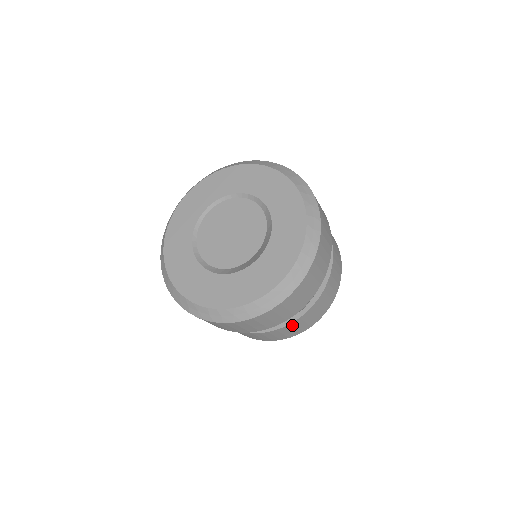
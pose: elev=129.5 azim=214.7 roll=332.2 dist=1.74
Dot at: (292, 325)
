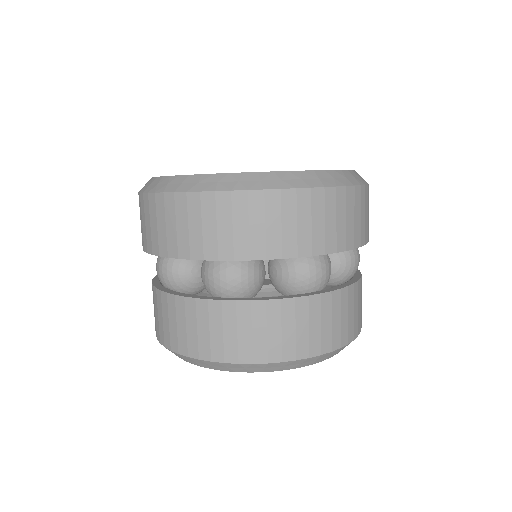
Dot at: (291, 309)
